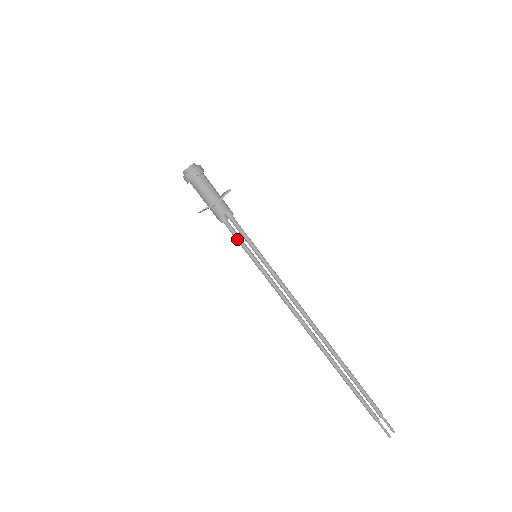
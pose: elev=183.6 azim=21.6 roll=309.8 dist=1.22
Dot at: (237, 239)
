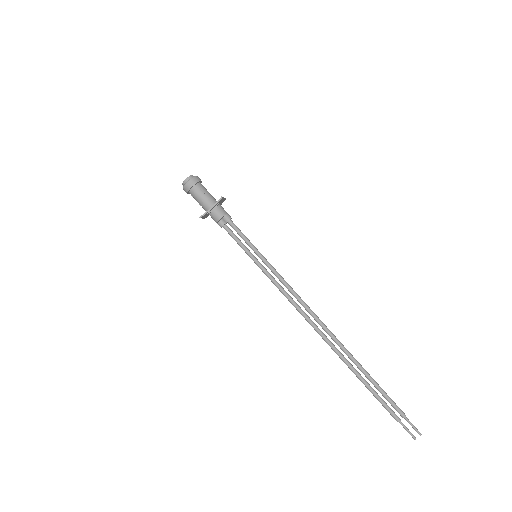
Dot at: (236, 241)
